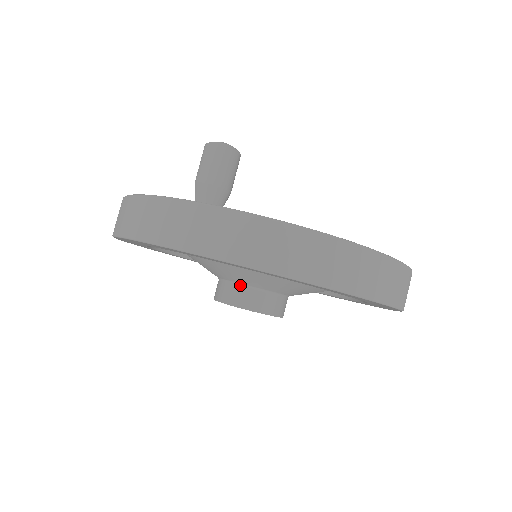
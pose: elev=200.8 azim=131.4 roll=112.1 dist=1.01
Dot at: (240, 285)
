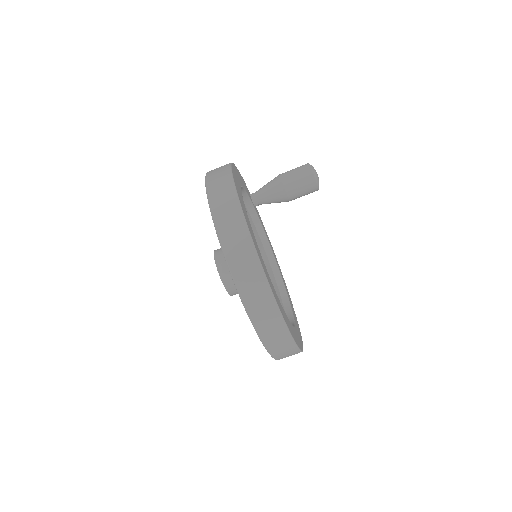
Dot at: occluded
